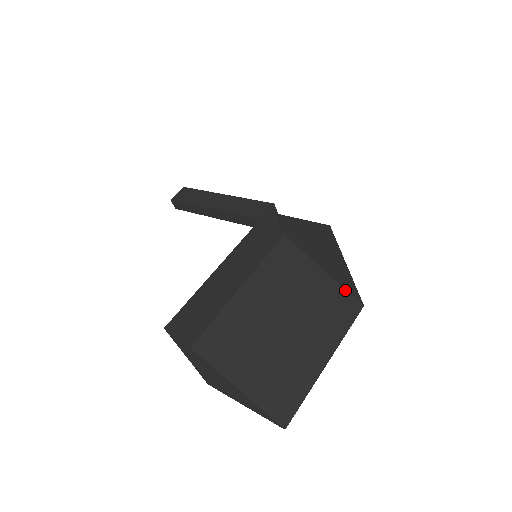
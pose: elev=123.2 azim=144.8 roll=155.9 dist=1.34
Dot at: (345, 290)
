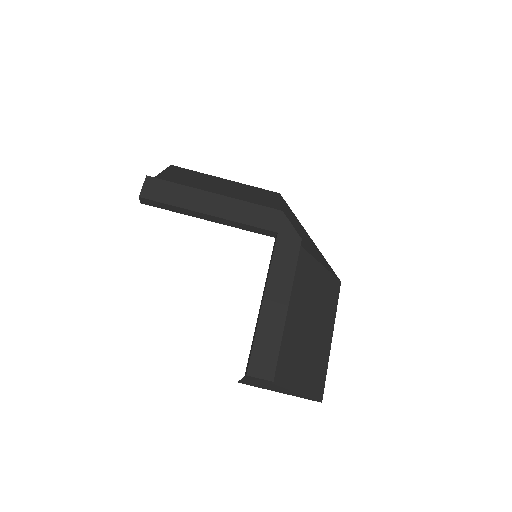
Dot at: (332, 275)
